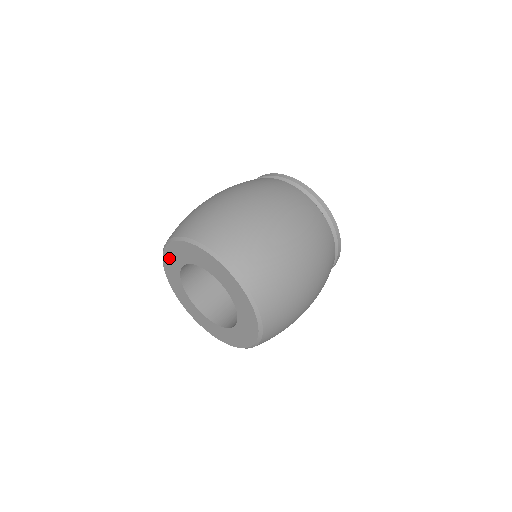
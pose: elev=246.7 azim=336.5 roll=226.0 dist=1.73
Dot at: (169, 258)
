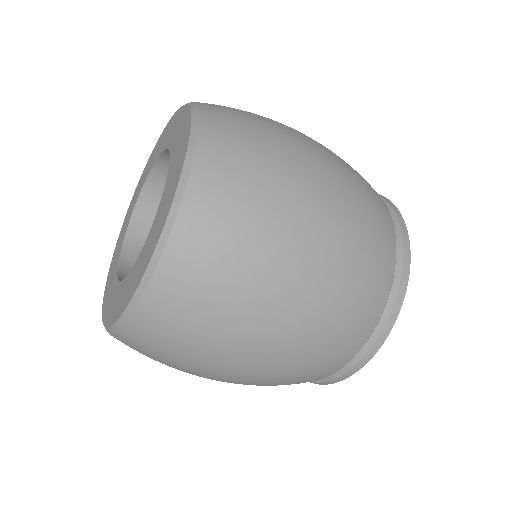
Dot at: (146, 169)
